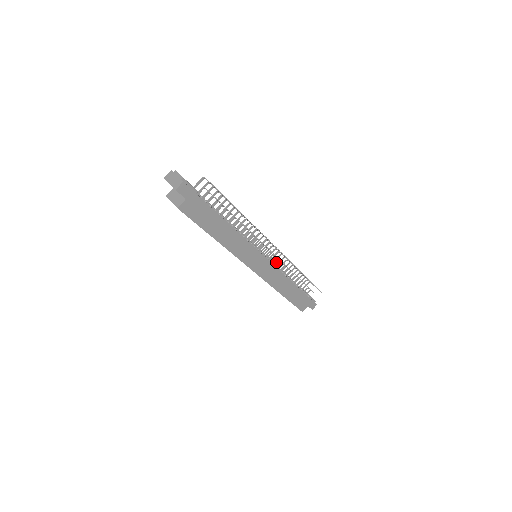
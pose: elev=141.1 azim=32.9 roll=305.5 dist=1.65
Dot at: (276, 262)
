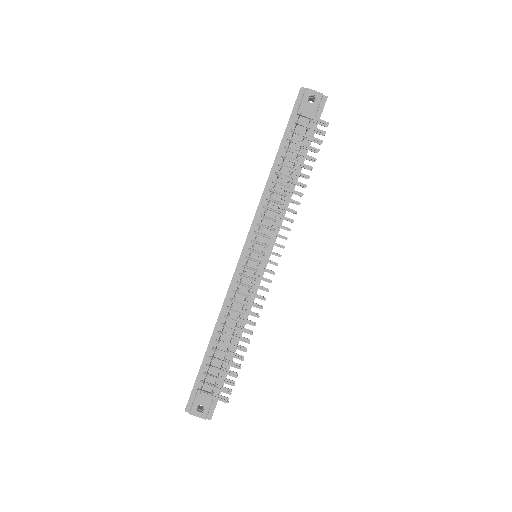
Dot at: (272, 226)
